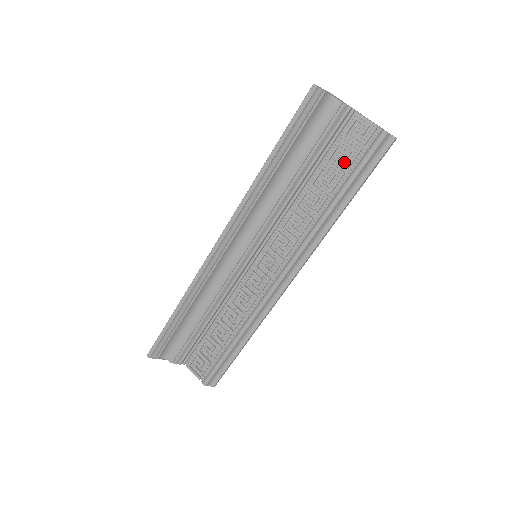
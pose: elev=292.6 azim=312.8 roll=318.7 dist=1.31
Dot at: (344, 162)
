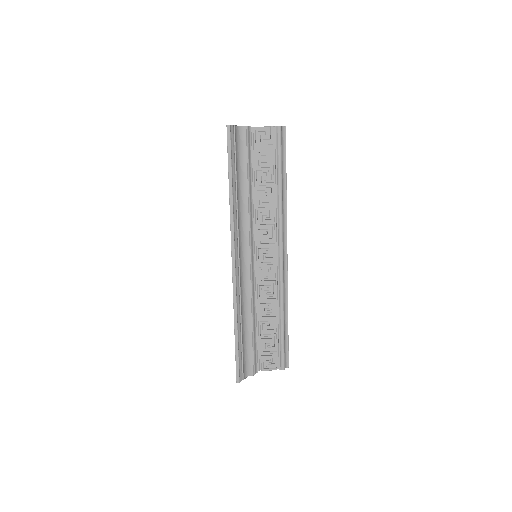
Dot at: (268, 159)
